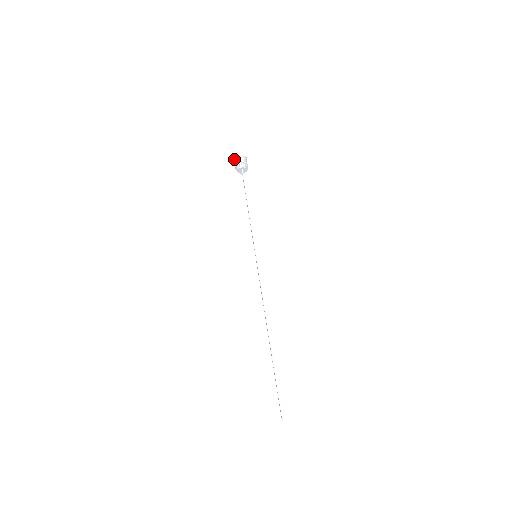
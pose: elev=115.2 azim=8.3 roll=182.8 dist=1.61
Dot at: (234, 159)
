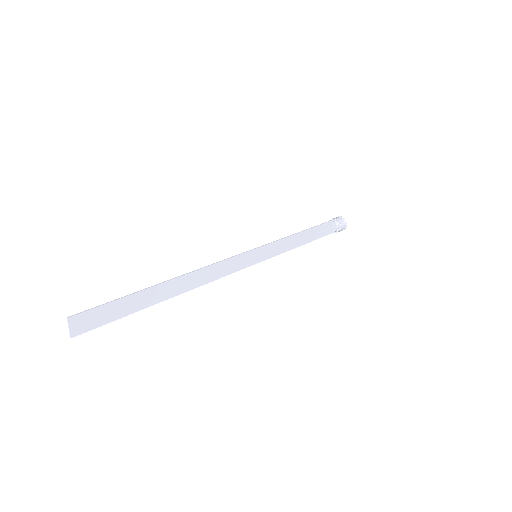
Dot at: occluded
